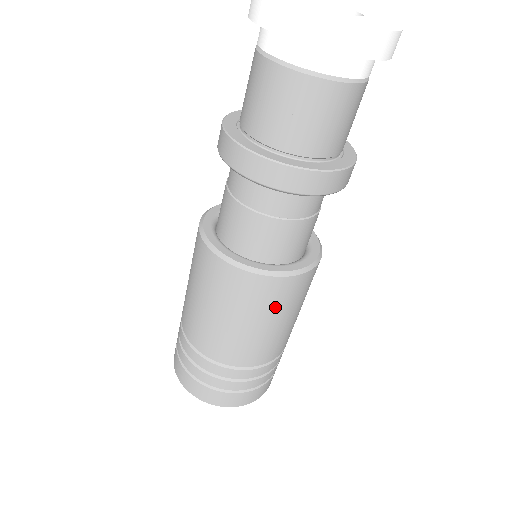
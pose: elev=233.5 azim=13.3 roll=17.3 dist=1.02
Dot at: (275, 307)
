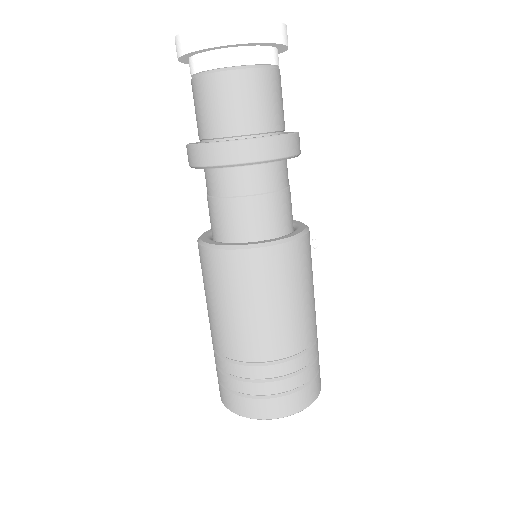
Dot at: (267, 283)
